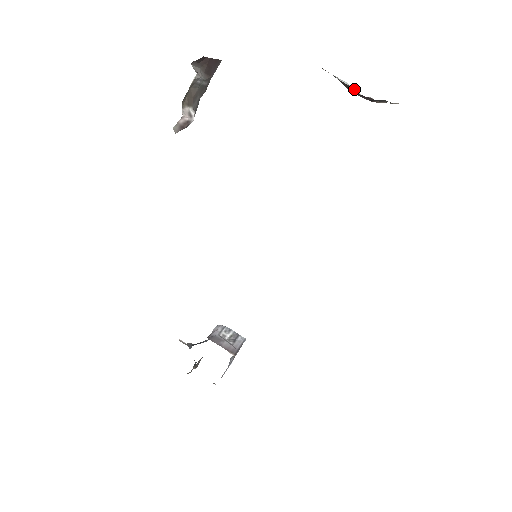
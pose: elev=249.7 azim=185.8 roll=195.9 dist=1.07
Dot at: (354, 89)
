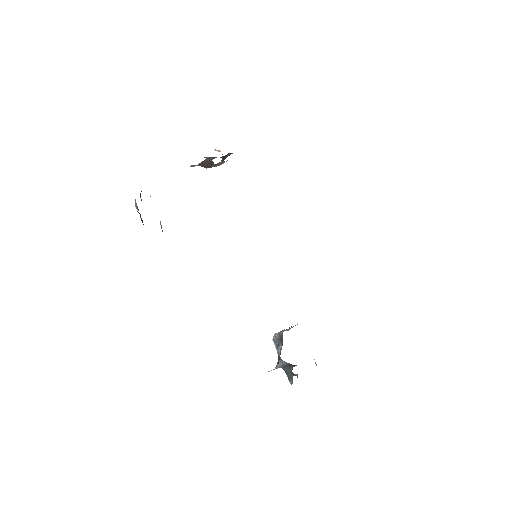
Dot at: (212, 161)
